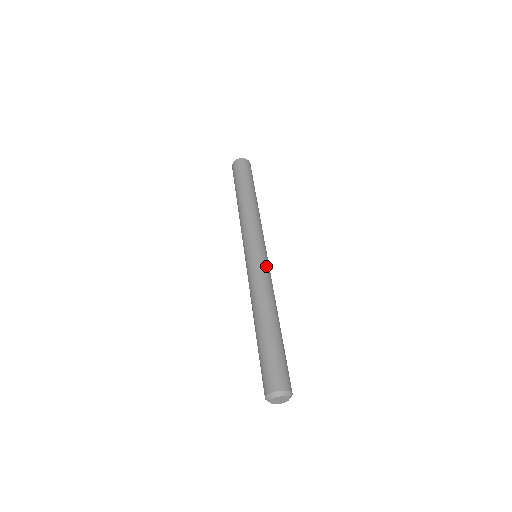
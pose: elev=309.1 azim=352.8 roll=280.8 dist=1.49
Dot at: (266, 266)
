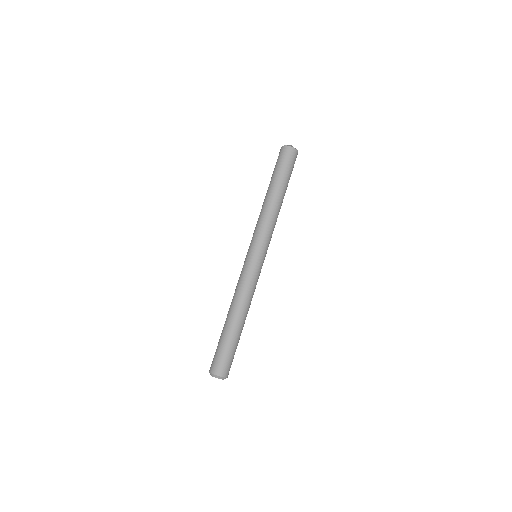
Dot at: (258, 273)
